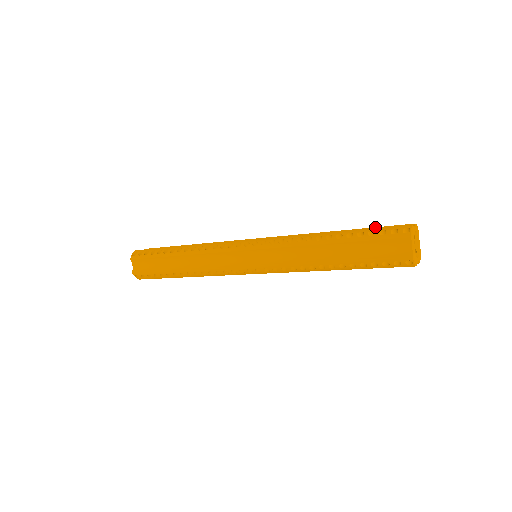
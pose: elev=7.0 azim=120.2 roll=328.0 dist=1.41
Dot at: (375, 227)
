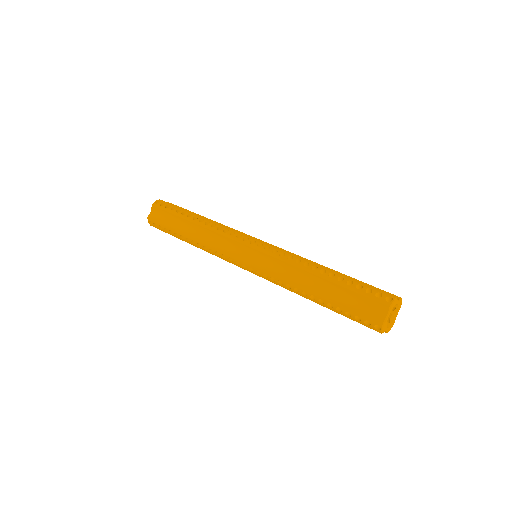
Dot at: (353, 292)
